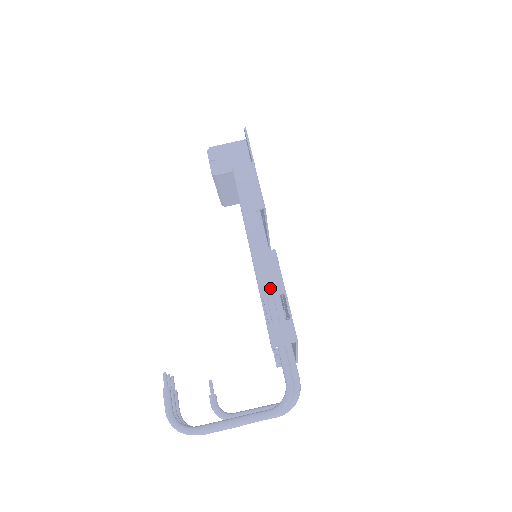
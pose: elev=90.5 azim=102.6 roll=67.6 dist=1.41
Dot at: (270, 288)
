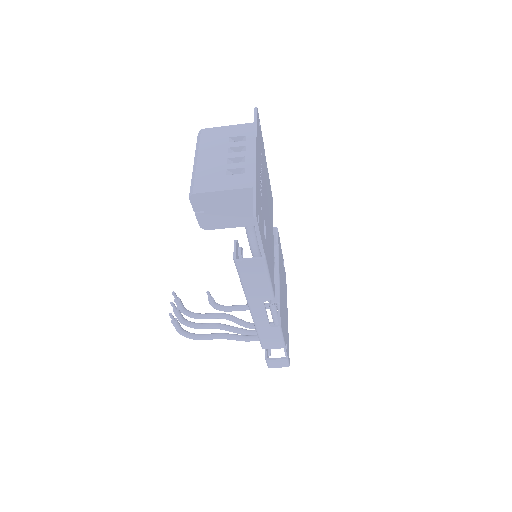
Dot at: (271, 346)
